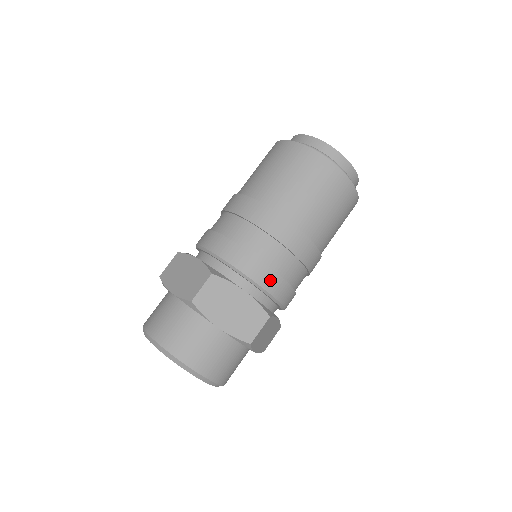
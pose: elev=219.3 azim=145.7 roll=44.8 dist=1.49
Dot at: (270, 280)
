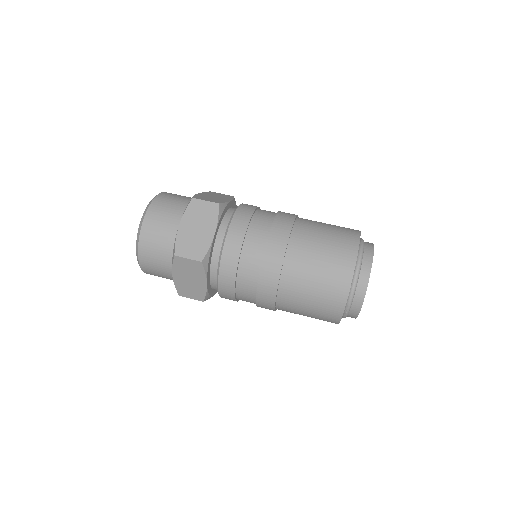
Dot at: (232, 251)
